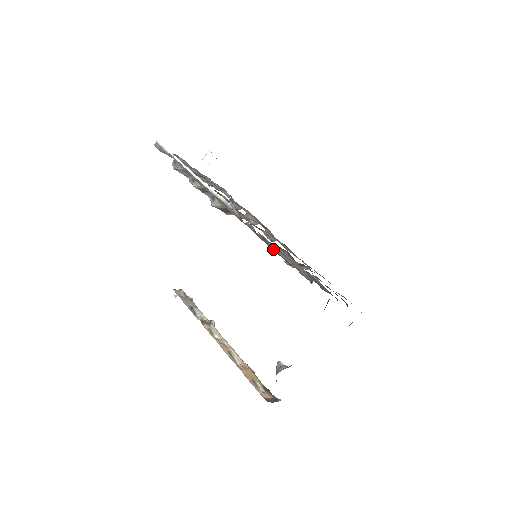
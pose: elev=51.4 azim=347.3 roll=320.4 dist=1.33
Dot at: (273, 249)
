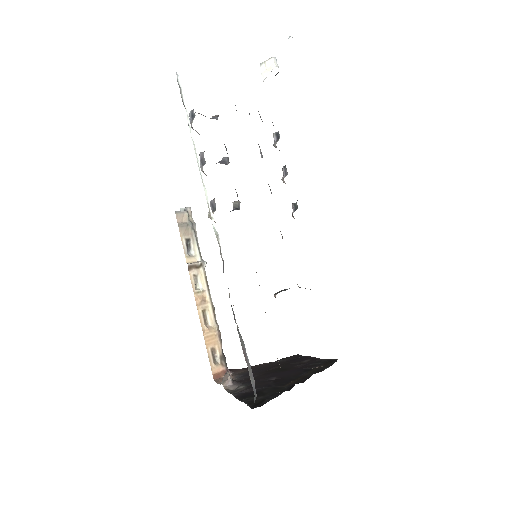
Dot at: occluded
